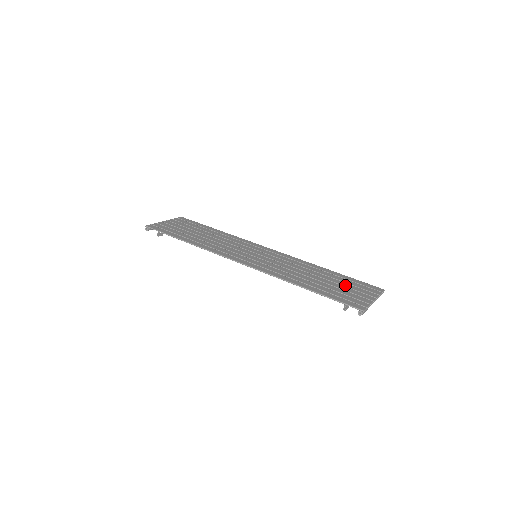
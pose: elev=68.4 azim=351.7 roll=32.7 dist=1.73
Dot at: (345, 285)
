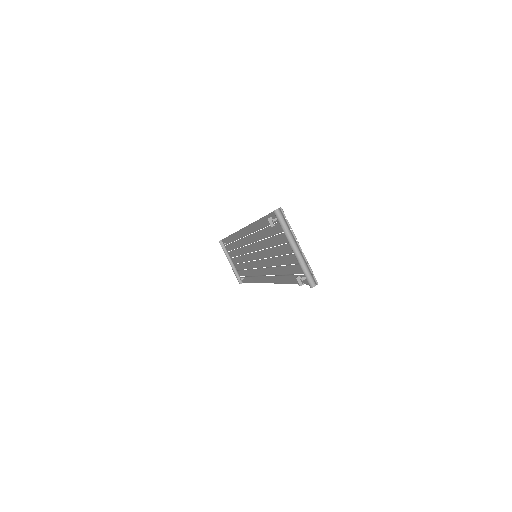
Dot at: occluded
